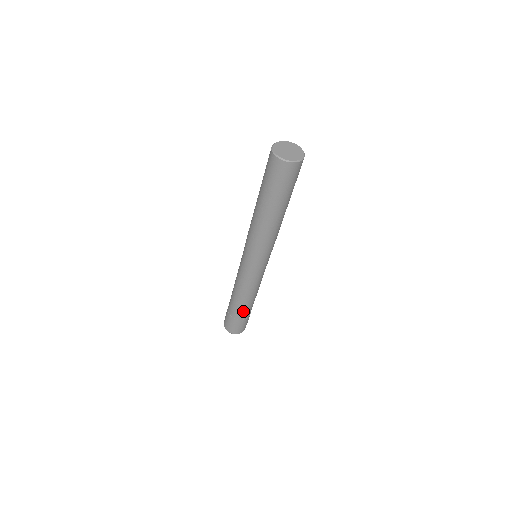
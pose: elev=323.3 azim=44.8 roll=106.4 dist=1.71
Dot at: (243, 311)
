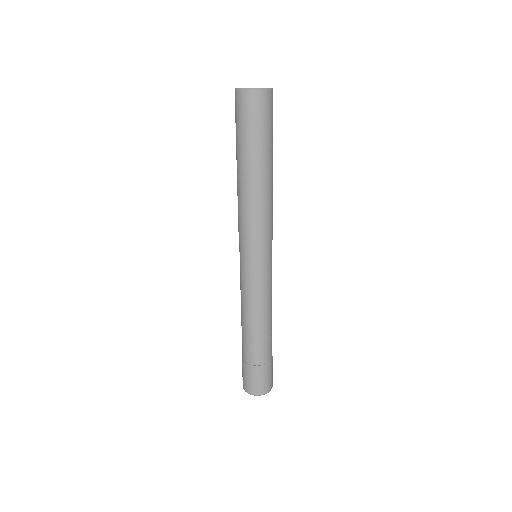
Dot at: (248, 347)
